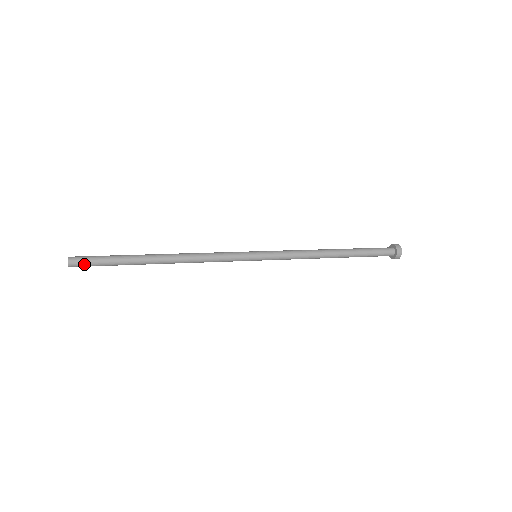
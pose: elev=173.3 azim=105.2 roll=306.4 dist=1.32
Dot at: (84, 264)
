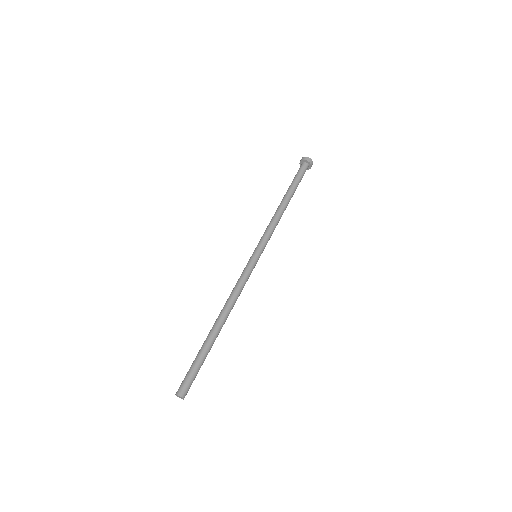
Dot at: (190, 386)
